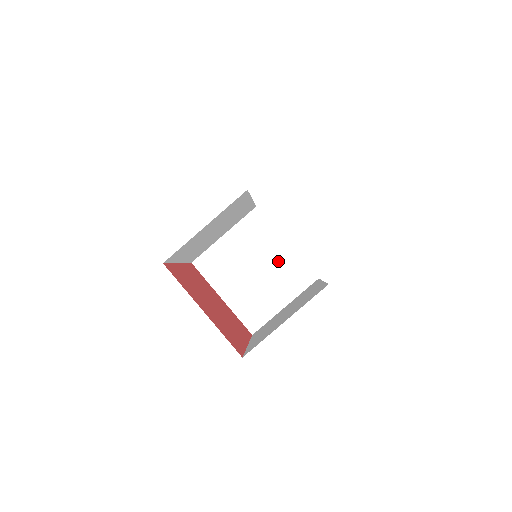
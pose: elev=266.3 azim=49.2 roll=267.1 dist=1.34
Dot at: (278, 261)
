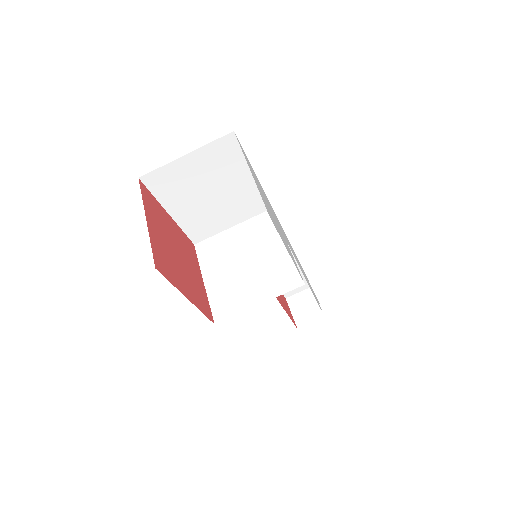
Dot at: (271, 259)
